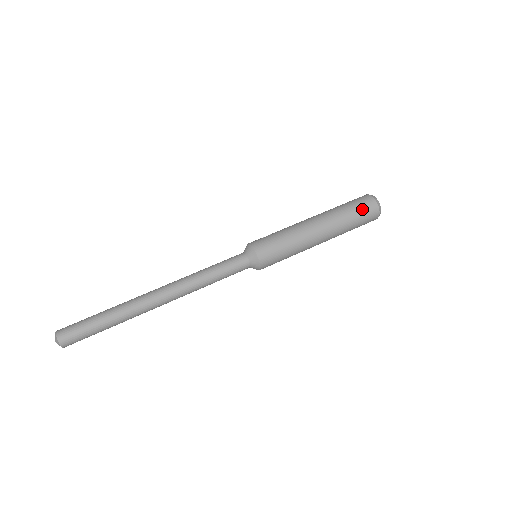
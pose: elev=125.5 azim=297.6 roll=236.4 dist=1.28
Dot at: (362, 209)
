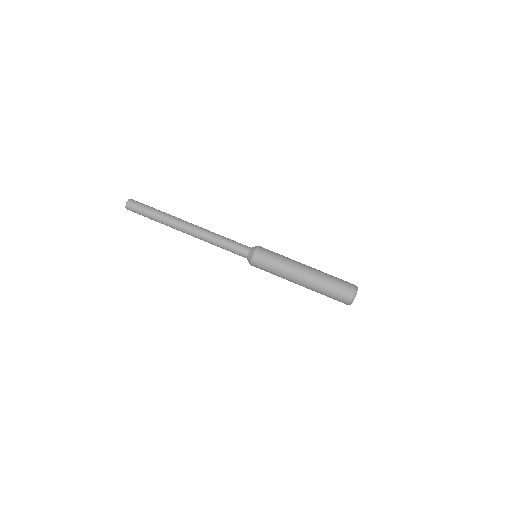
Dot at: (336, 297)
